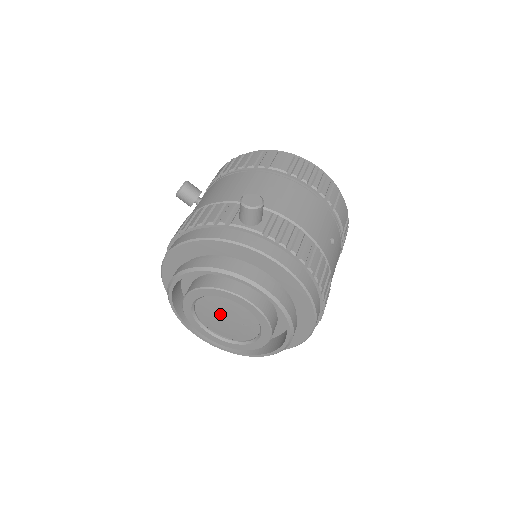
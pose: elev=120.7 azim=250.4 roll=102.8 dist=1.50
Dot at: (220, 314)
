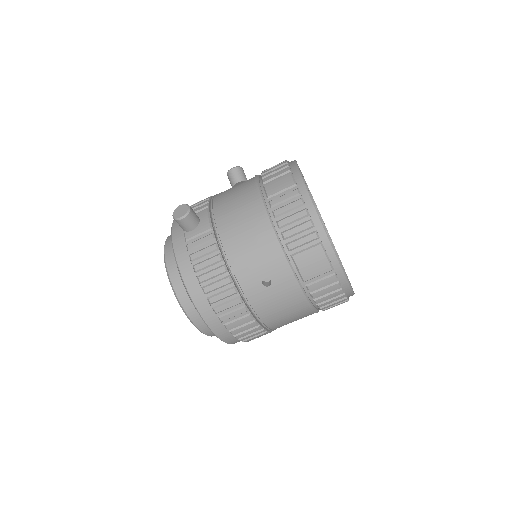
Dot at: occluded
